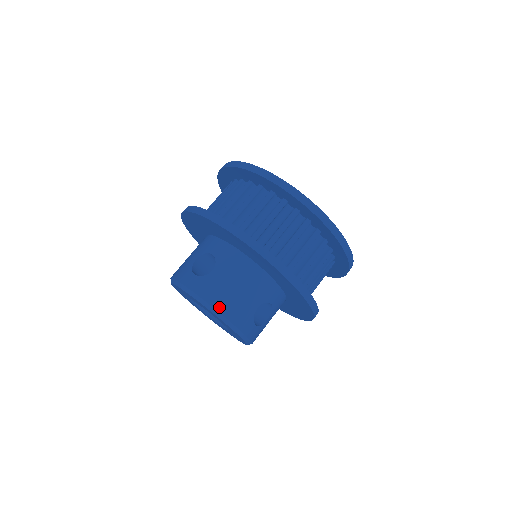
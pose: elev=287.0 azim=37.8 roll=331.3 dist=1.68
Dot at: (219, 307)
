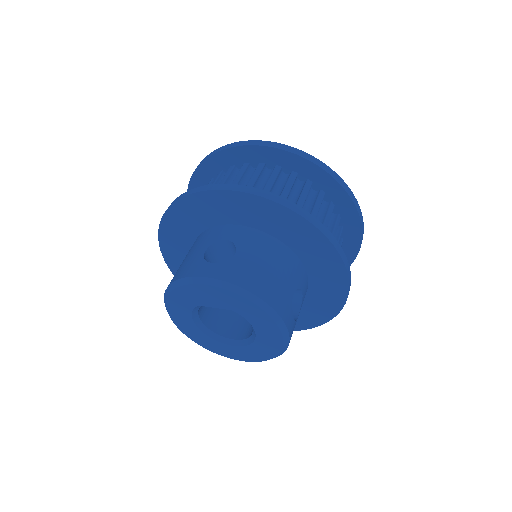
Dot at: (258, 292)
